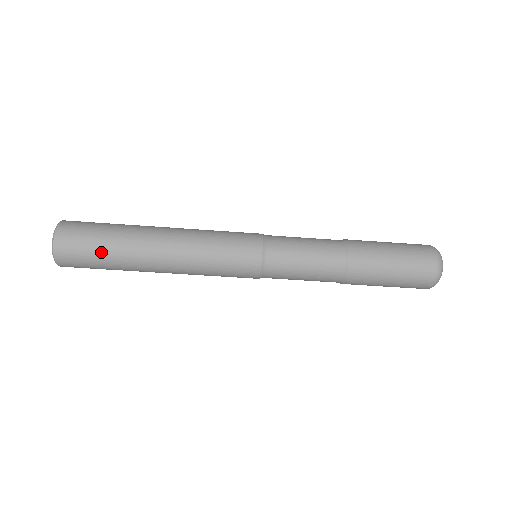
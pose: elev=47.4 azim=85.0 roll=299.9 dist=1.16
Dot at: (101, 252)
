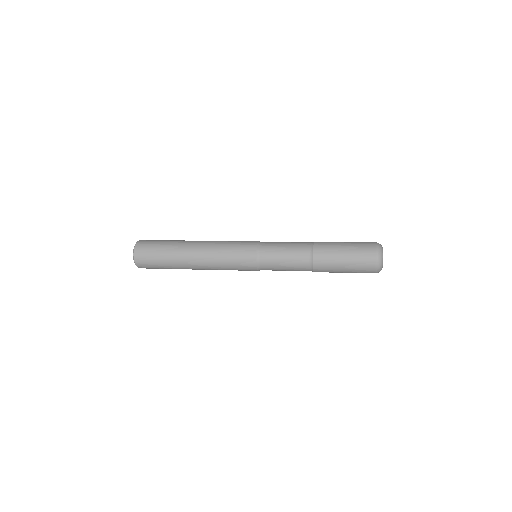
Dot at: (160, 261)
